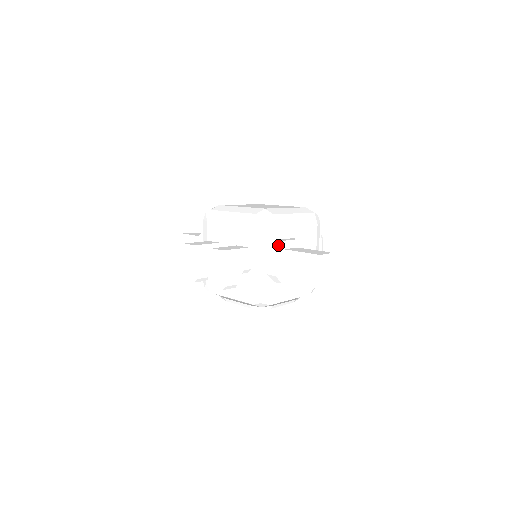
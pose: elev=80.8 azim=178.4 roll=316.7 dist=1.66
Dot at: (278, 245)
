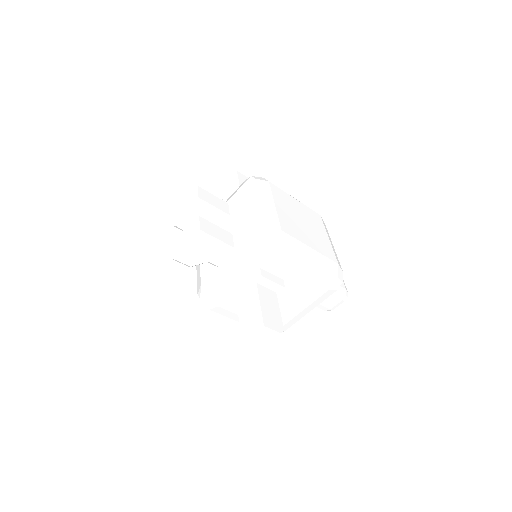
Dot at: (253, 274)
